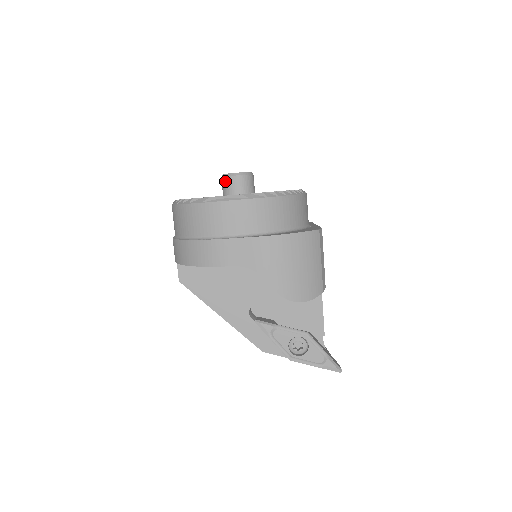
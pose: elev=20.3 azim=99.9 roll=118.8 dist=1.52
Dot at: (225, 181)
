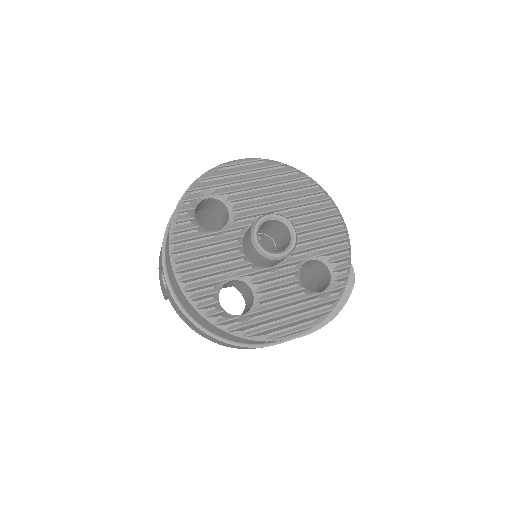
Dot at: (264, 260)
